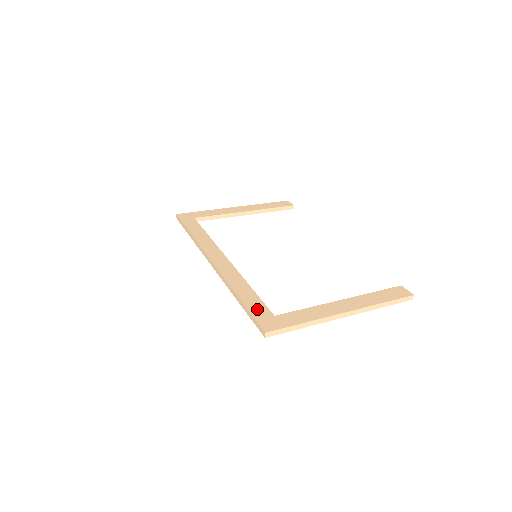
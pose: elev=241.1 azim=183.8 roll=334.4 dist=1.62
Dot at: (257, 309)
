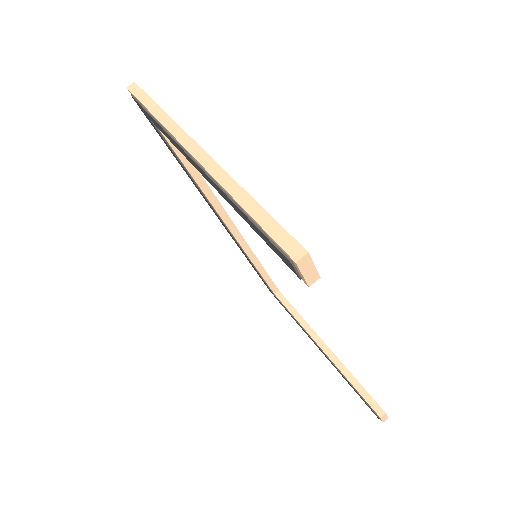
Dot at: occluded
